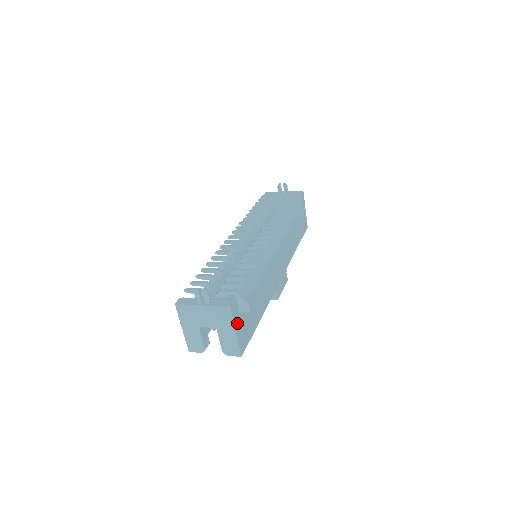
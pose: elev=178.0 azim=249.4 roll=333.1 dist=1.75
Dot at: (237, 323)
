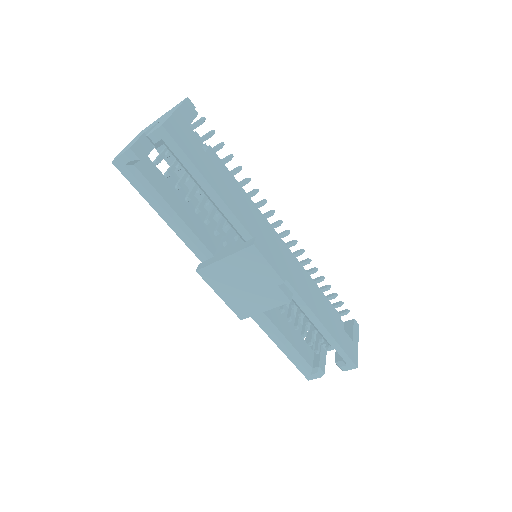
Dot at: (184, 115)
